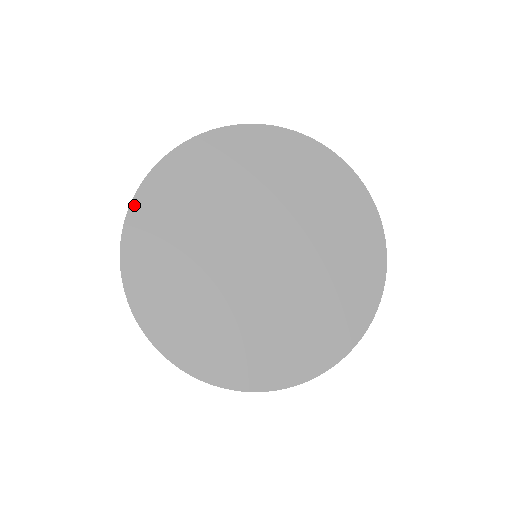
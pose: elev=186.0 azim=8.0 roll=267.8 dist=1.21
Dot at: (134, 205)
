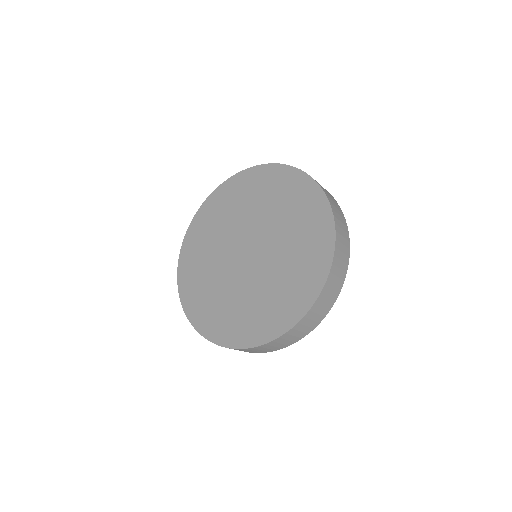
Dot at: (181, 255)
